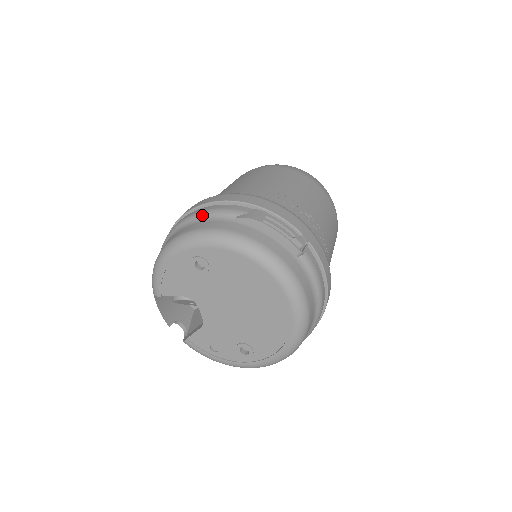
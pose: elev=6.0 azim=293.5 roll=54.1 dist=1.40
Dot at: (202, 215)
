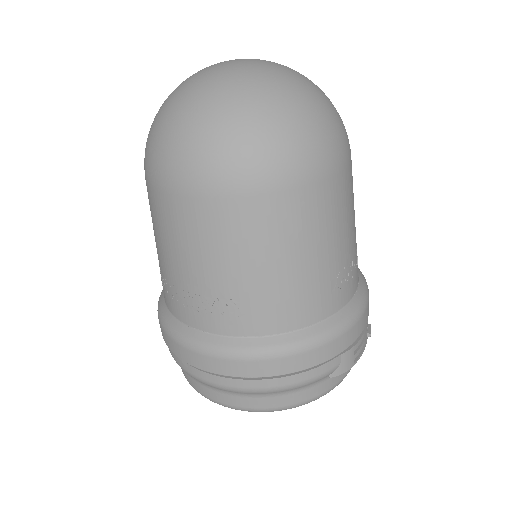
Dot at: (289, 390)
